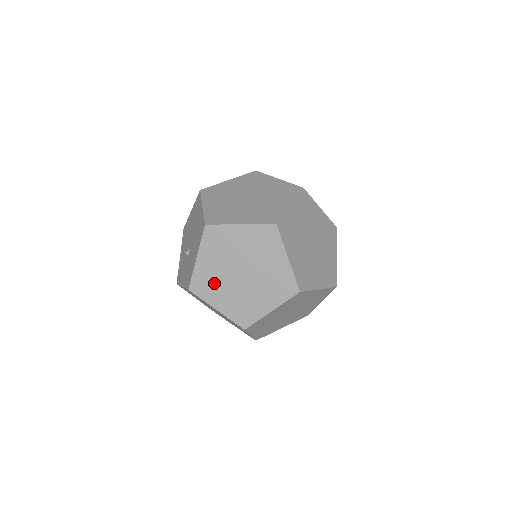
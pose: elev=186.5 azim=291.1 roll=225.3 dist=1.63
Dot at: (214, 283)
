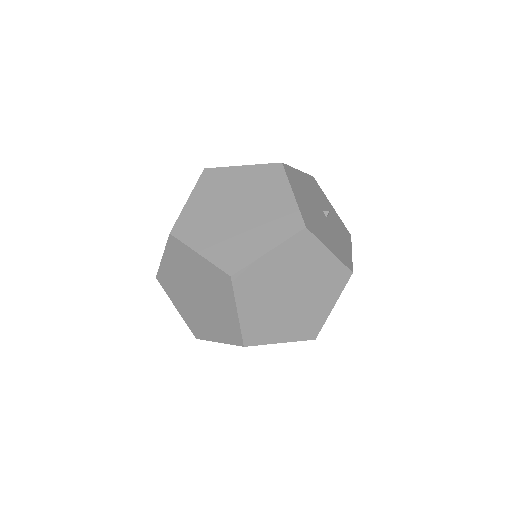
Dot at: occluded
